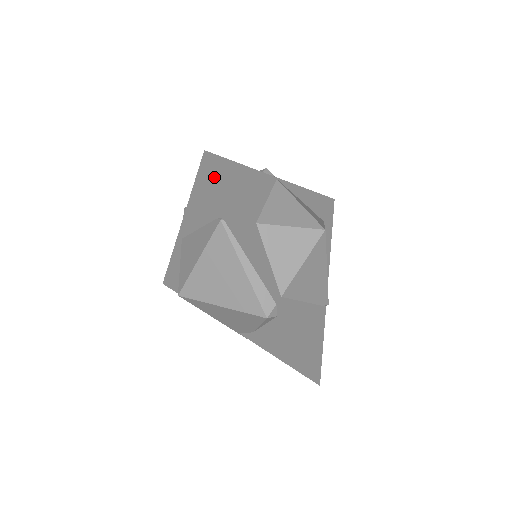
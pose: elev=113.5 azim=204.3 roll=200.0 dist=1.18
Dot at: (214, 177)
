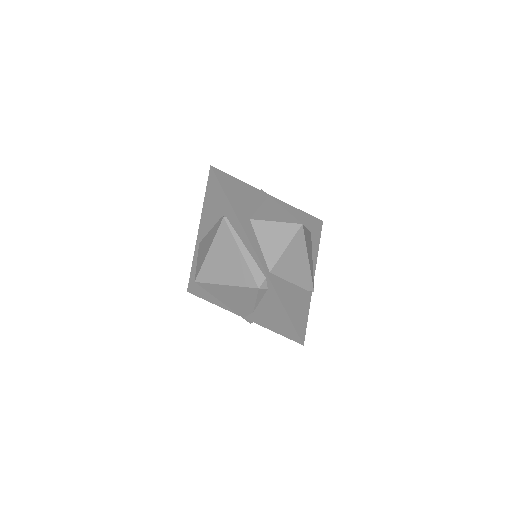
Dot at: (218, 184)
